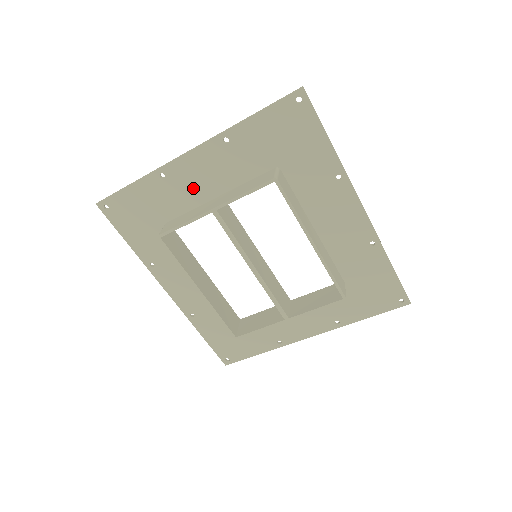
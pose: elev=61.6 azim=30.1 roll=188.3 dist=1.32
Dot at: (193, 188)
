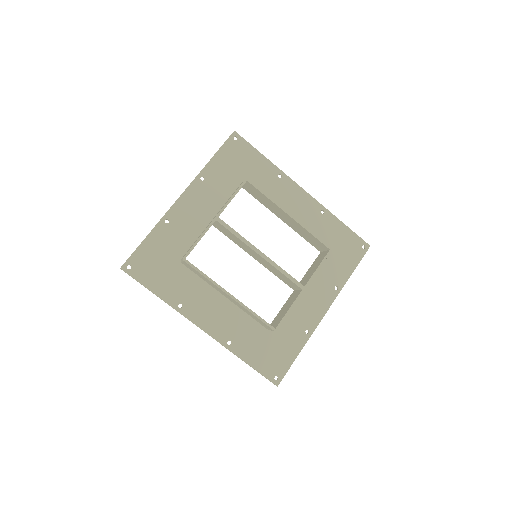
Dot at: (192, 222)
